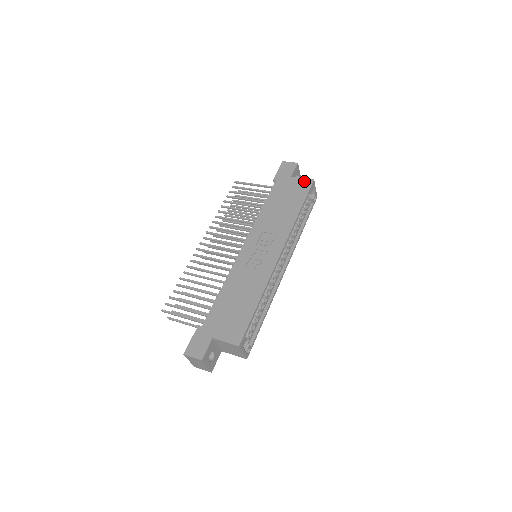
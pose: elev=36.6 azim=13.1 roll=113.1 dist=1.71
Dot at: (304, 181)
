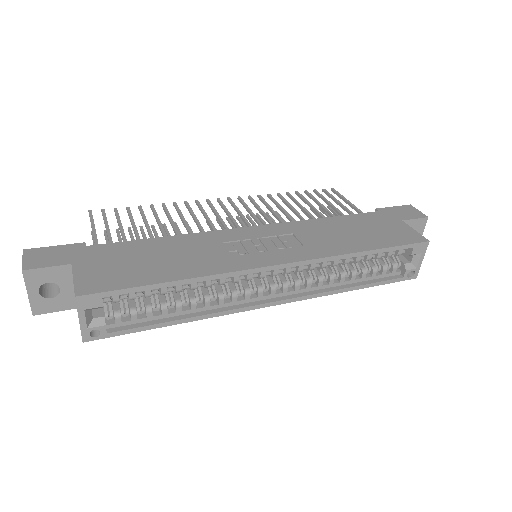
Dot at: (413, 233)
